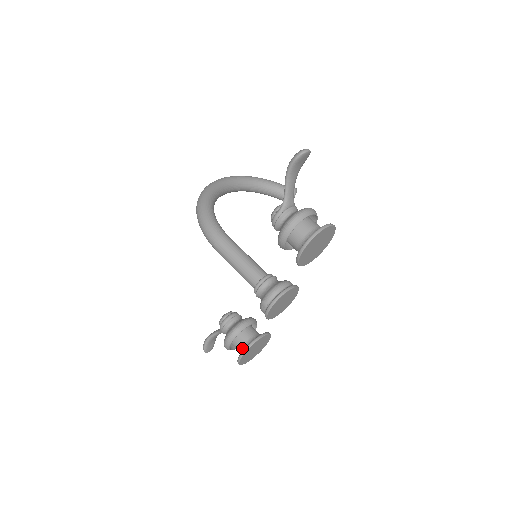
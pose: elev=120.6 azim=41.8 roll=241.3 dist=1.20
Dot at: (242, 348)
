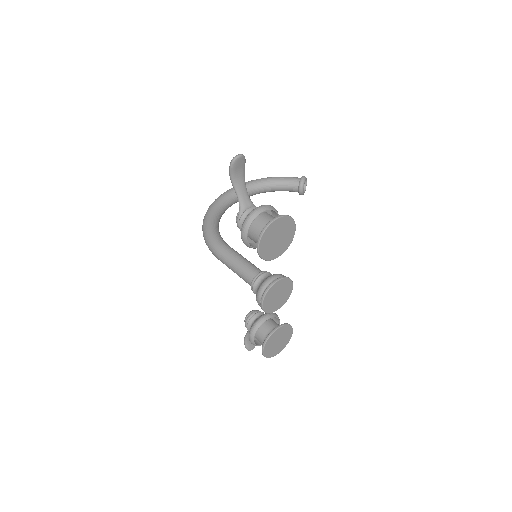
Dot at: occluded
